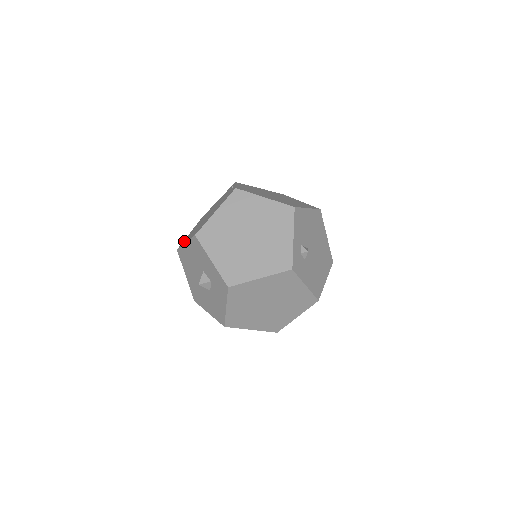
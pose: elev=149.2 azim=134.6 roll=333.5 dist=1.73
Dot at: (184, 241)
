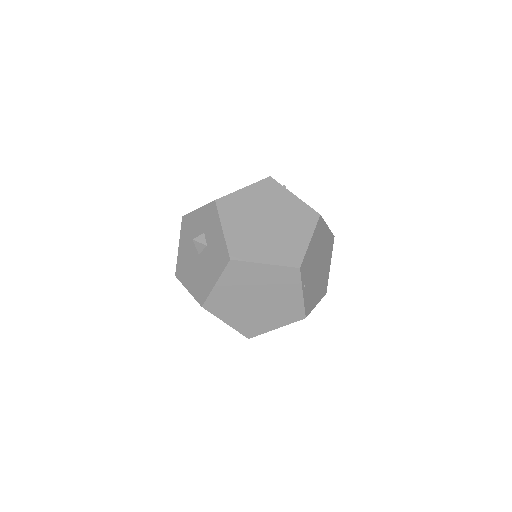
Dot at: occluded
